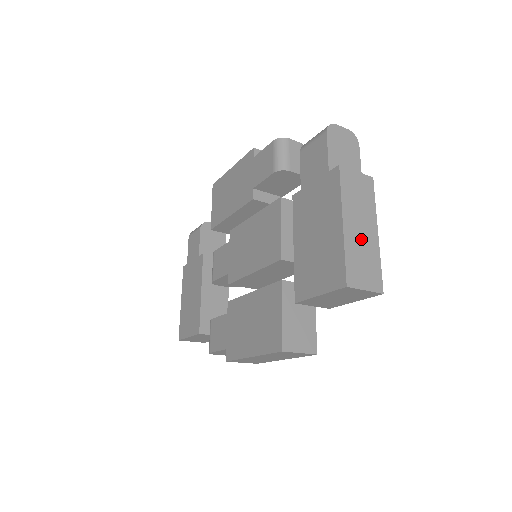
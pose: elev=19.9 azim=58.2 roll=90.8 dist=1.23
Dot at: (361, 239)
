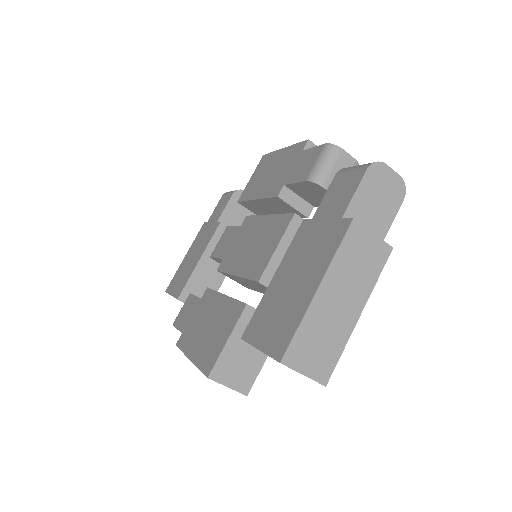
Dot at: (332, 315)
